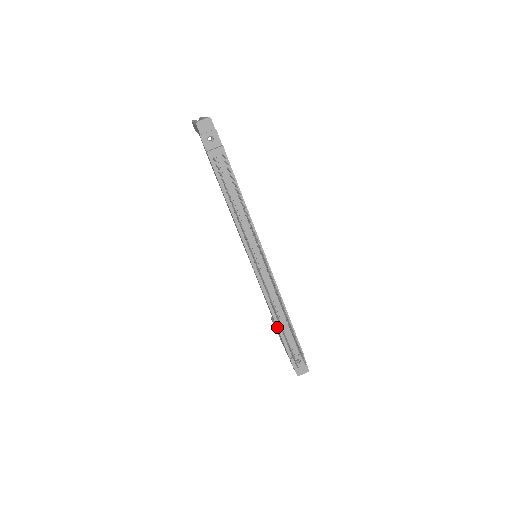
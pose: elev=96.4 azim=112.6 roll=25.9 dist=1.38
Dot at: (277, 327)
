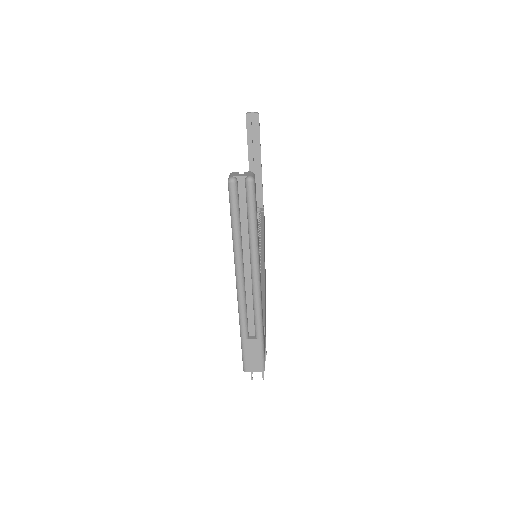
Dot at: occluded
